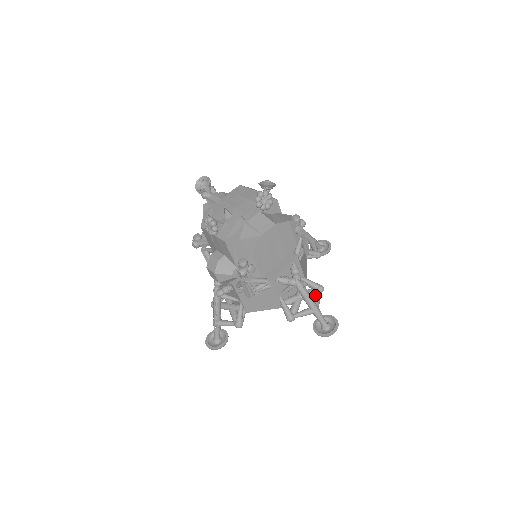
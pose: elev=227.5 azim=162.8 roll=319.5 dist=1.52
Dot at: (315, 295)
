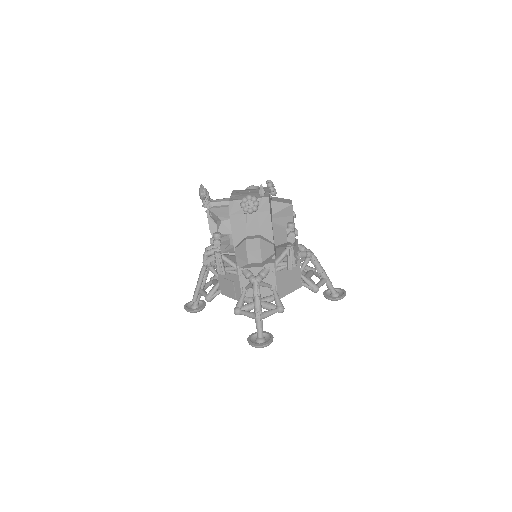
Dot at: (315, 273)
